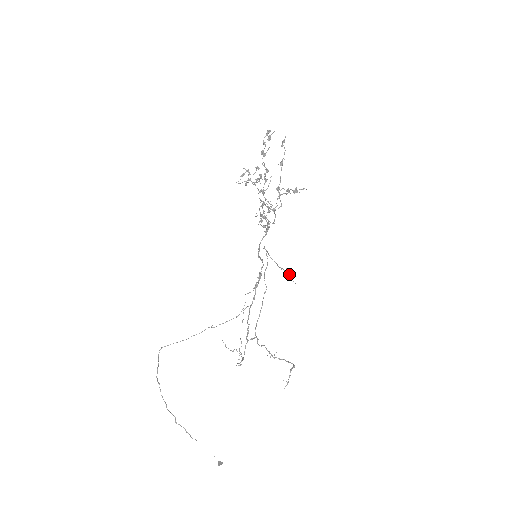
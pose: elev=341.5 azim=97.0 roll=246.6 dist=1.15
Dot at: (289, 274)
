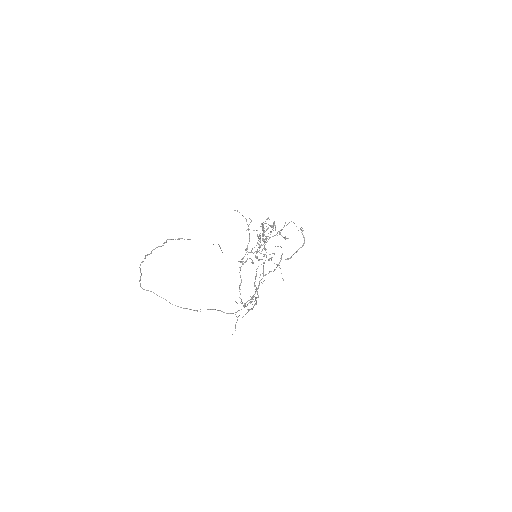
Dot at: occluded
